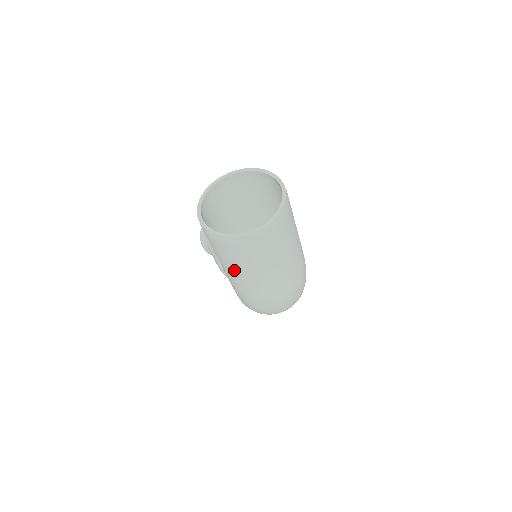
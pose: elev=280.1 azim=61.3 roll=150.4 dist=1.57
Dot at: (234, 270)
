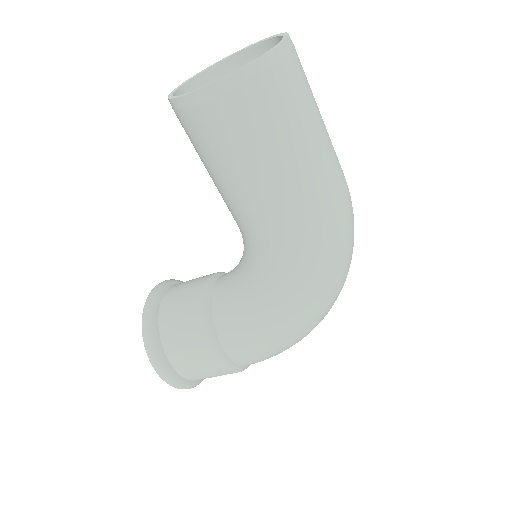
Dot at: (291, 149)
